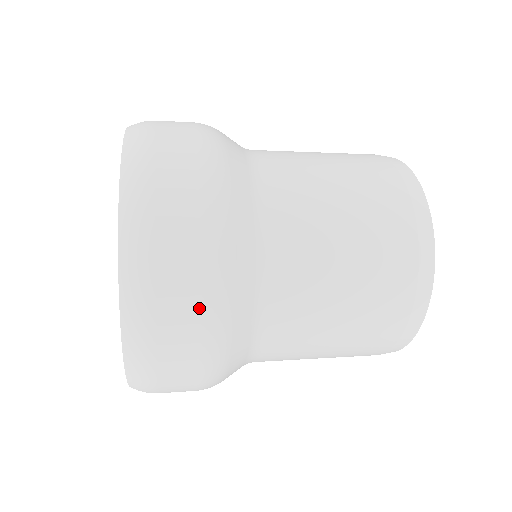
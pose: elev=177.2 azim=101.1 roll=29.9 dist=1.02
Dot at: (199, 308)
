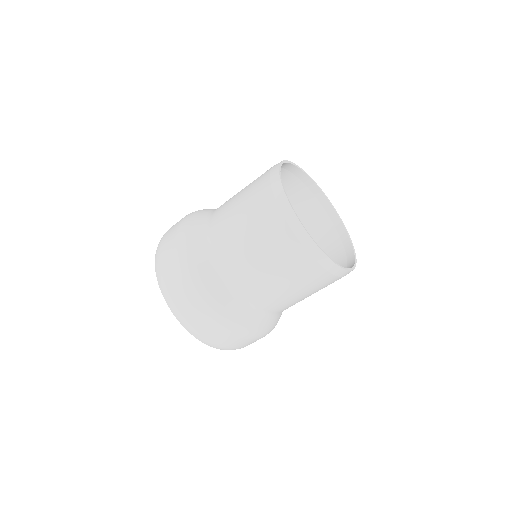
Dot at: (176, 230)
